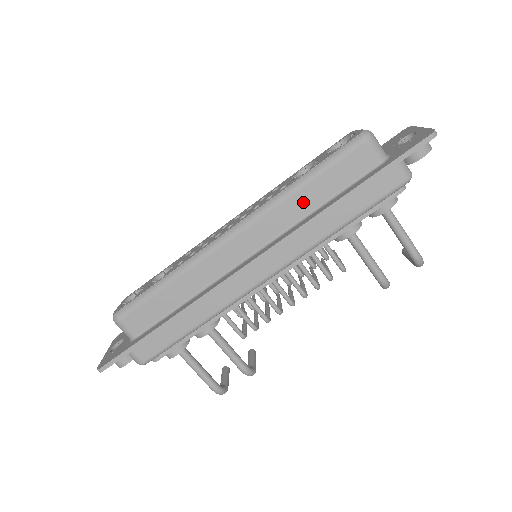
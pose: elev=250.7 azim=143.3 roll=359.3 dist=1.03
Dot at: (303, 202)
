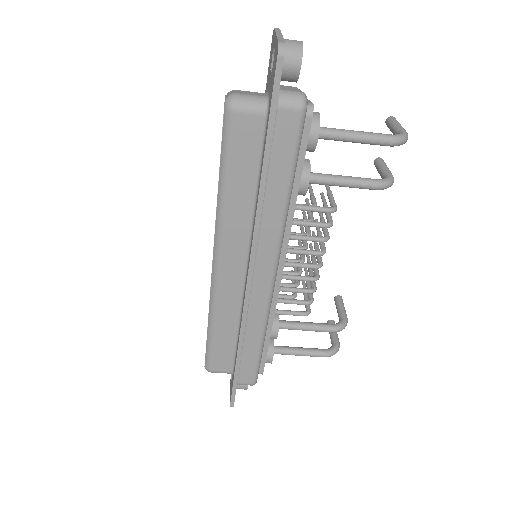
Dot at: (240, 202)
